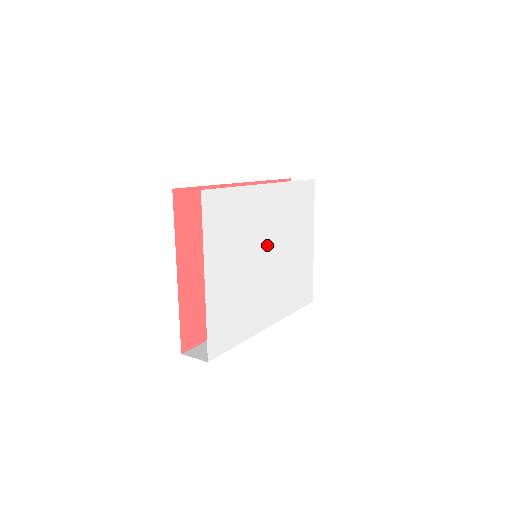
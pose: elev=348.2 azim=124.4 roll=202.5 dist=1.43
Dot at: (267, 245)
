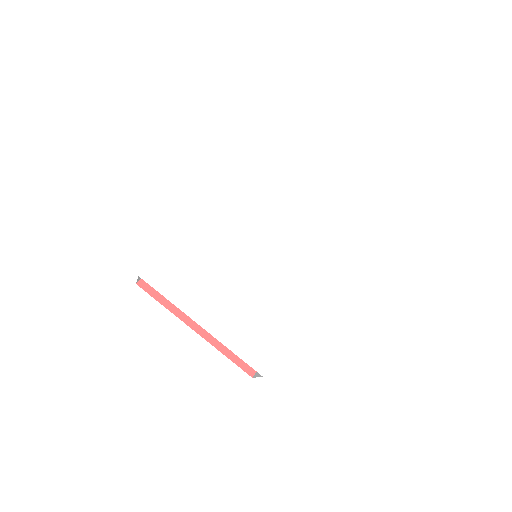
Dot at: (249, 245)
